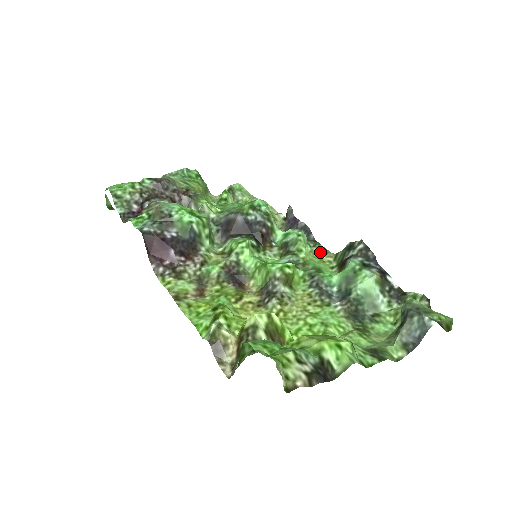
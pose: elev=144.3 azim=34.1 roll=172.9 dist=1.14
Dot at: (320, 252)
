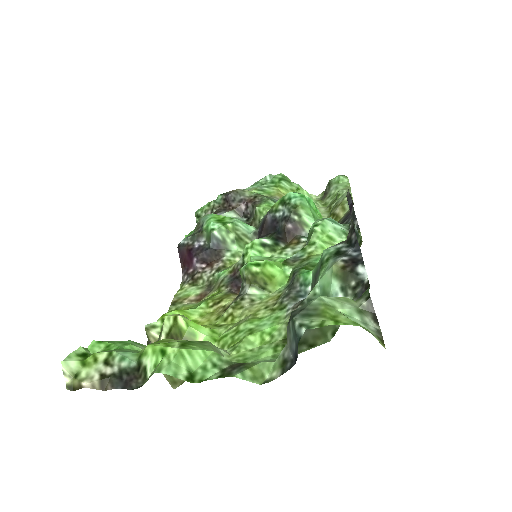
Dot at: occluded
